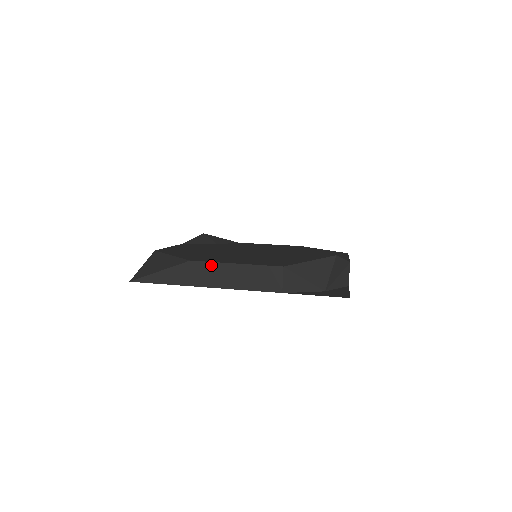
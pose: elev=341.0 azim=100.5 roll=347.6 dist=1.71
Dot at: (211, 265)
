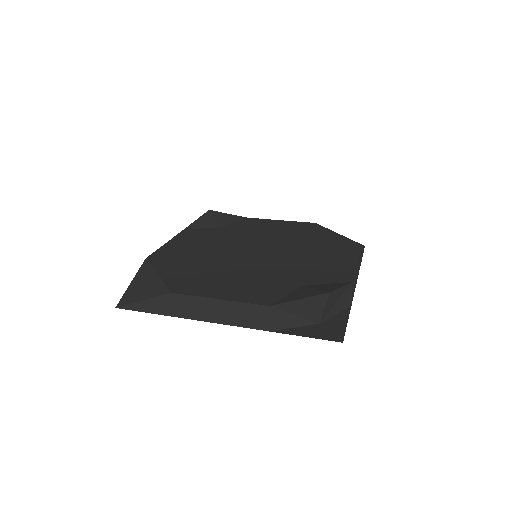
Dot at: (193, 299)
